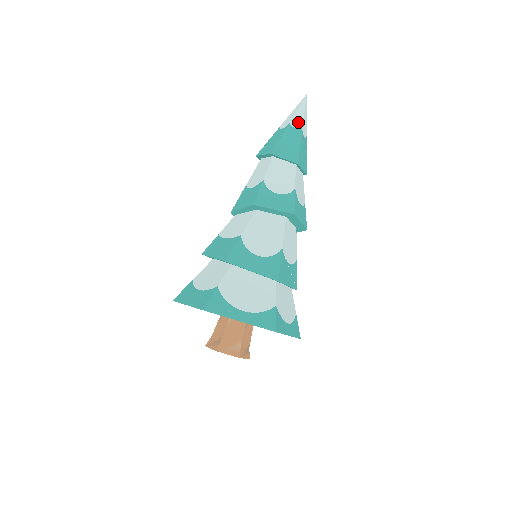
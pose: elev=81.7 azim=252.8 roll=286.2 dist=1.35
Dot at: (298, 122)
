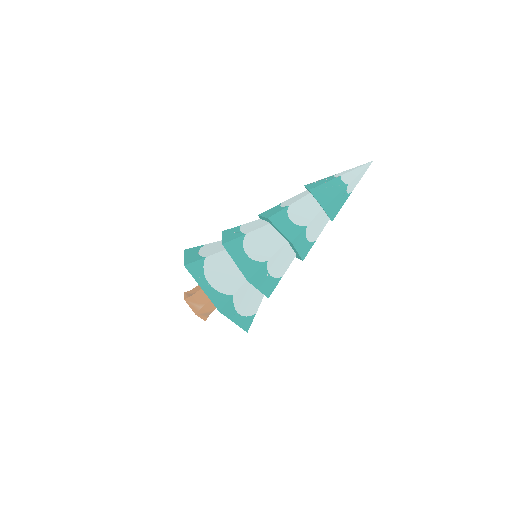
Dot at: (349, 178)
